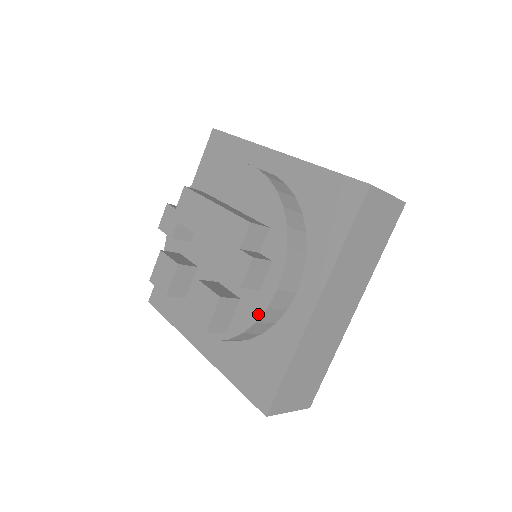
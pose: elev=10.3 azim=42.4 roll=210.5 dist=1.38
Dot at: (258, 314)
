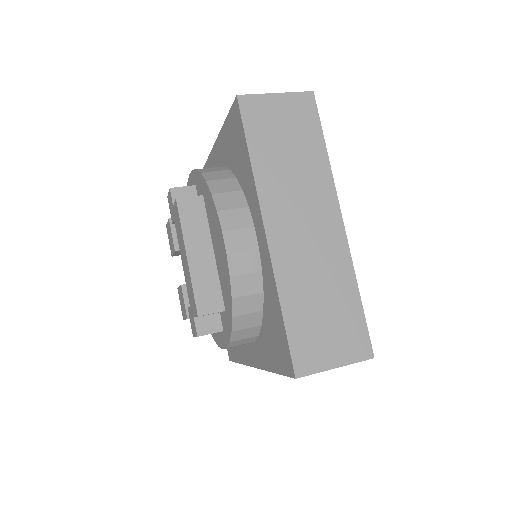
Dot at: (215, 340)
